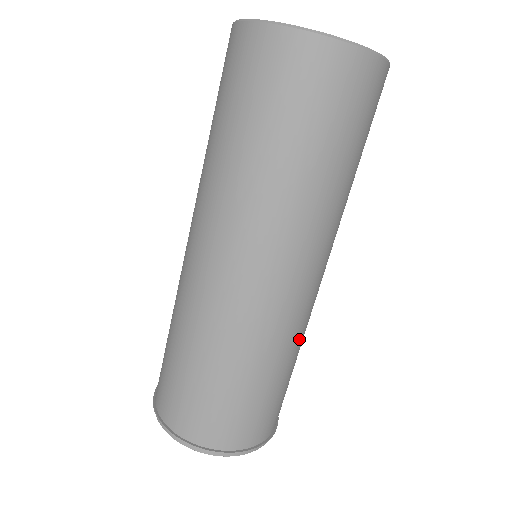
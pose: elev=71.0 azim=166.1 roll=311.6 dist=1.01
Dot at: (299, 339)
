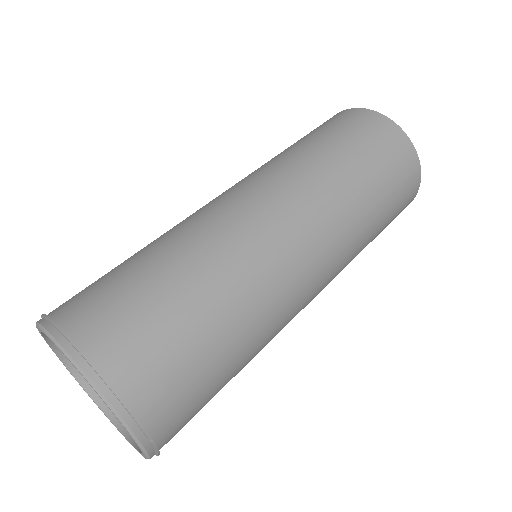
Dot at: (209, 247)
